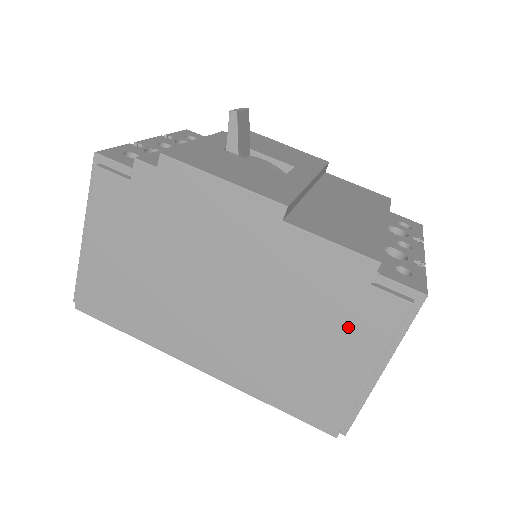
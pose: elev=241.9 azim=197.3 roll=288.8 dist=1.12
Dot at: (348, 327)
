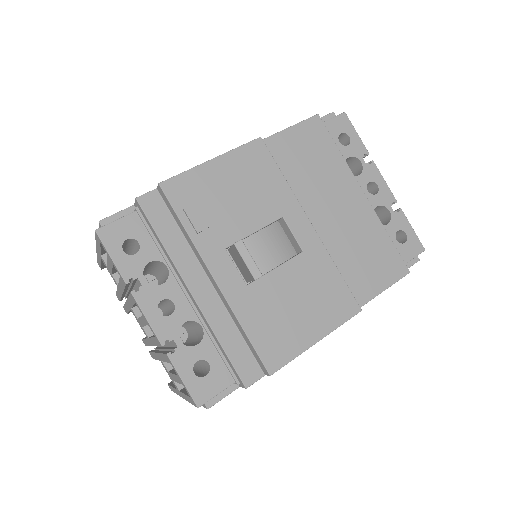
Dot at: occluded
